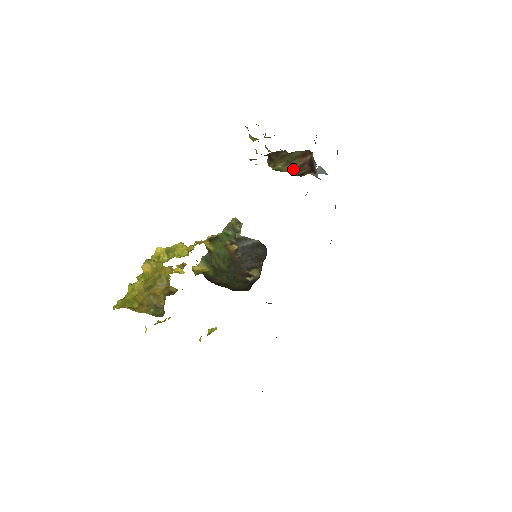
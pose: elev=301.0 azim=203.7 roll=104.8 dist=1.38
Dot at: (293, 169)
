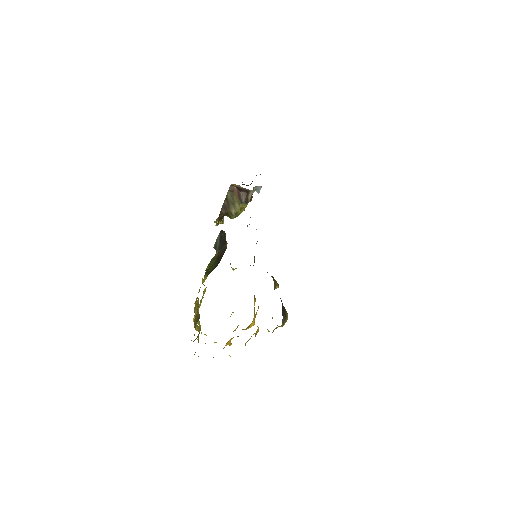
Dot at: (239, 204)
